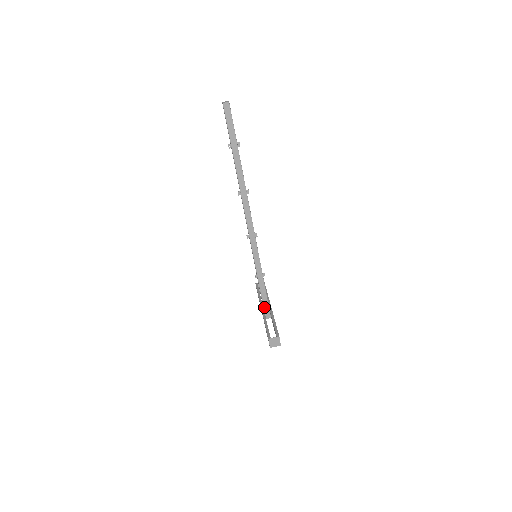
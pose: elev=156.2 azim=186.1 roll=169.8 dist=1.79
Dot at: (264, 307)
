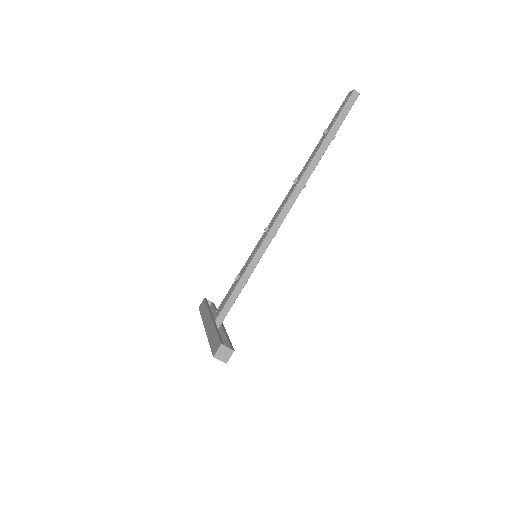
Dot at: (218, 317)
